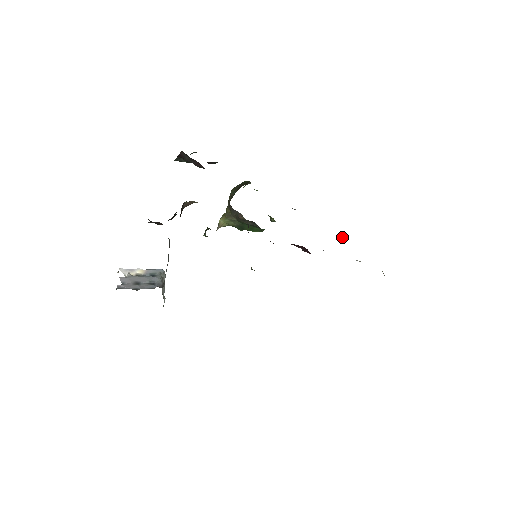
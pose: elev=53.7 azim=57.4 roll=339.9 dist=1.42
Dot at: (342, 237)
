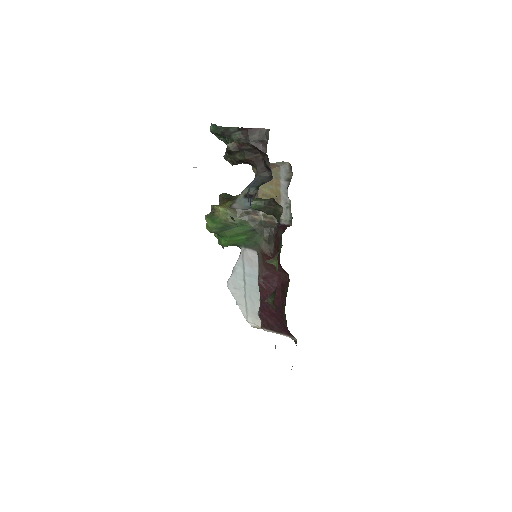
Dot at: occluded
